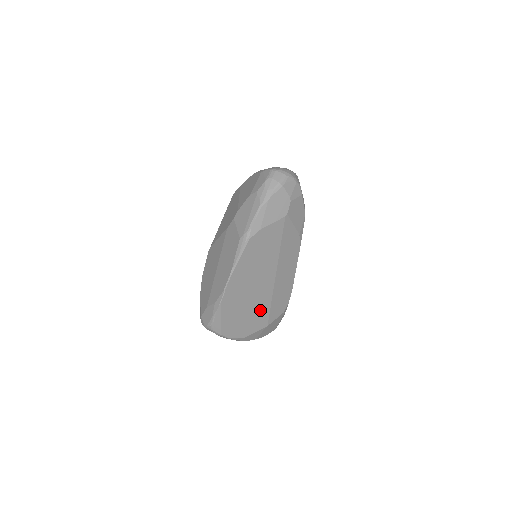
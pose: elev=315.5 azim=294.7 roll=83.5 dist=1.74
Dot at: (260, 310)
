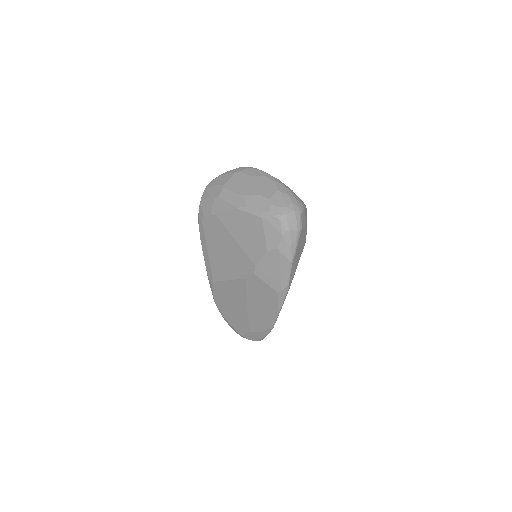
Dot at: occluded
